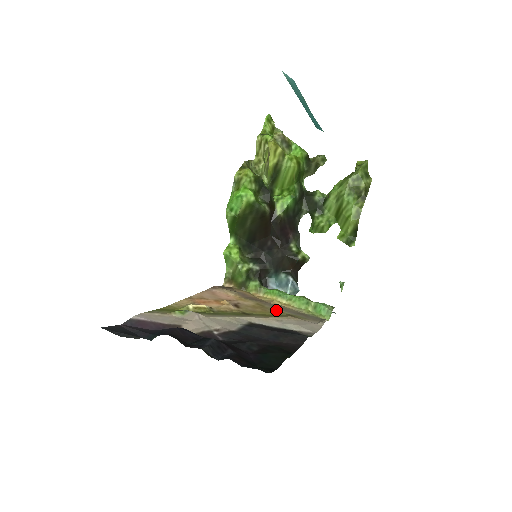
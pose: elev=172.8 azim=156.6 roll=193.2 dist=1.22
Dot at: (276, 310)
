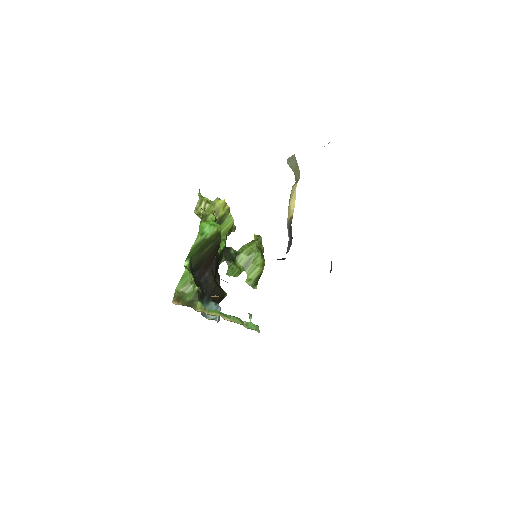
Dot at: occluded
